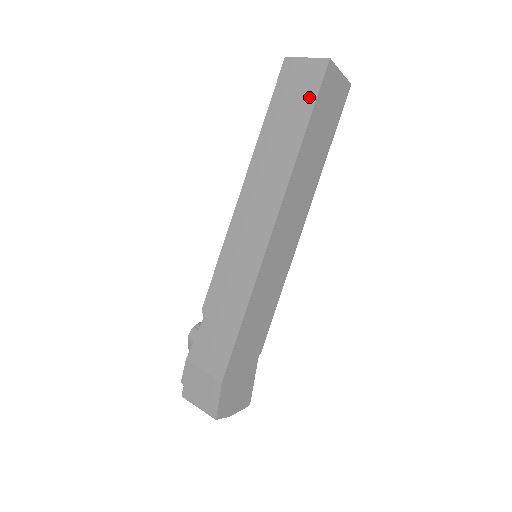
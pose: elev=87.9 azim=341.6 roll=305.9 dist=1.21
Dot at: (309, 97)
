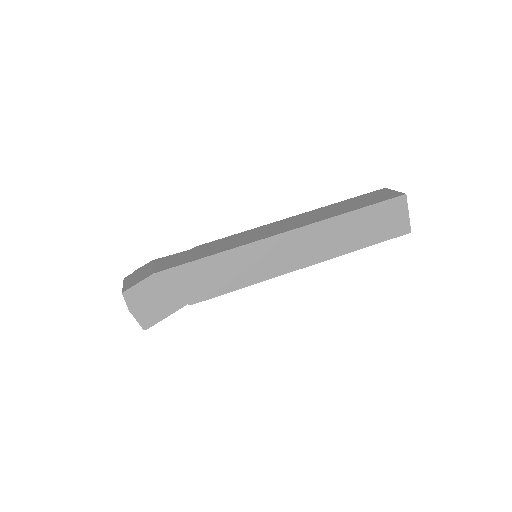
Dot at: (375, 201)
